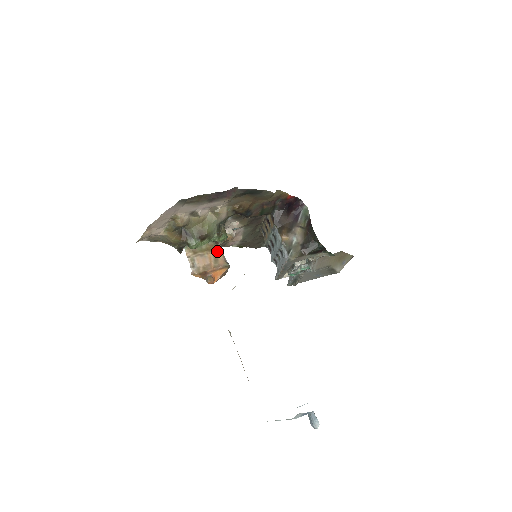
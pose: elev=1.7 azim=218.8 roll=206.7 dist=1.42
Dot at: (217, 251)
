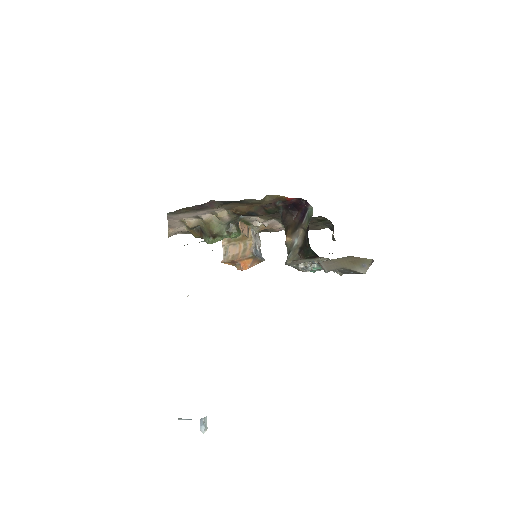
Dot at: (248, 241)
